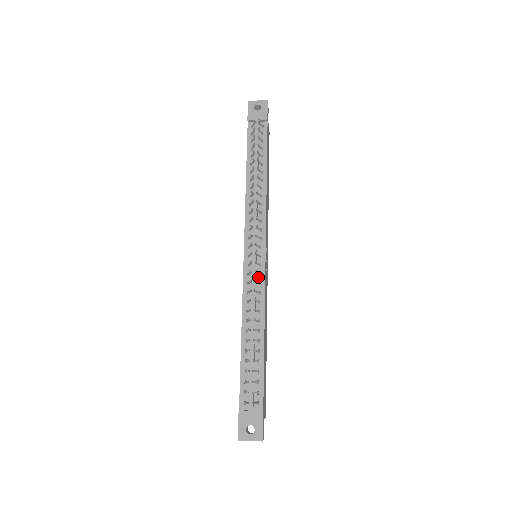
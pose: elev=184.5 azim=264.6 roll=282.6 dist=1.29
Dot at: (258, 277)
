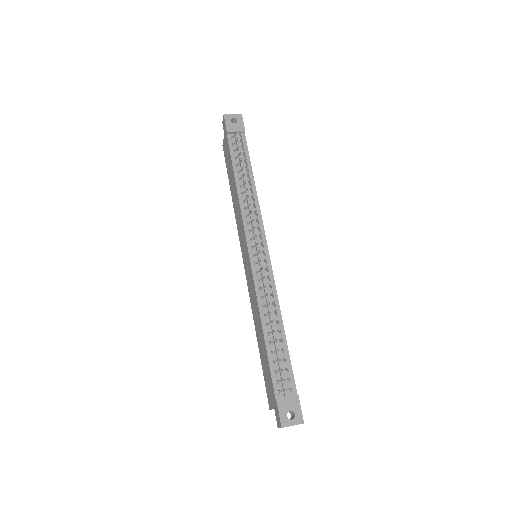
Dot at: (267, 274)
